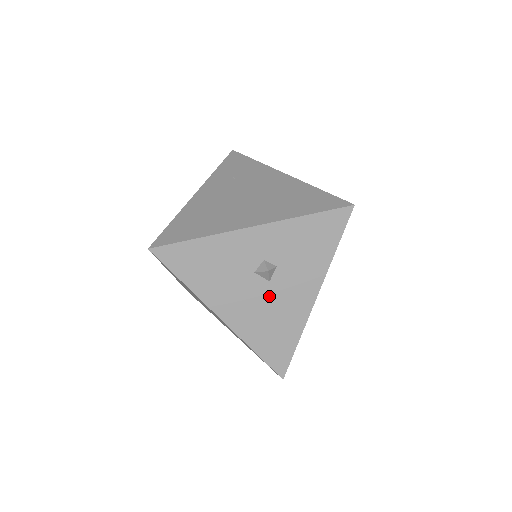
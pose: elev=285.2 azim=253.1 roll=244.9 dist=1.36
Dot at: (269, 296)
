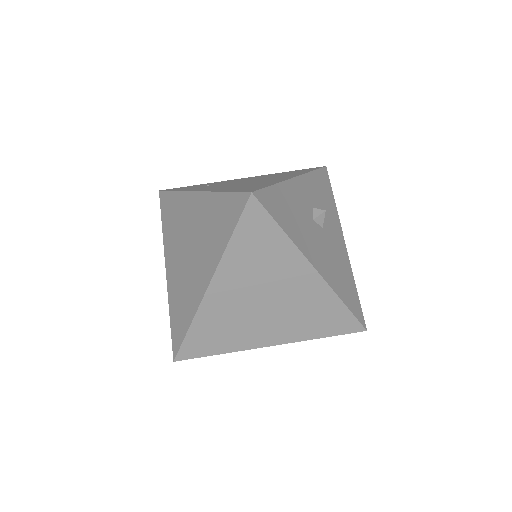
Dot at: (328, 243)
